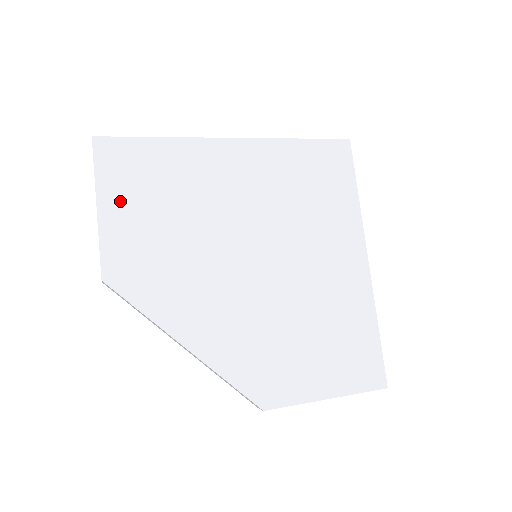
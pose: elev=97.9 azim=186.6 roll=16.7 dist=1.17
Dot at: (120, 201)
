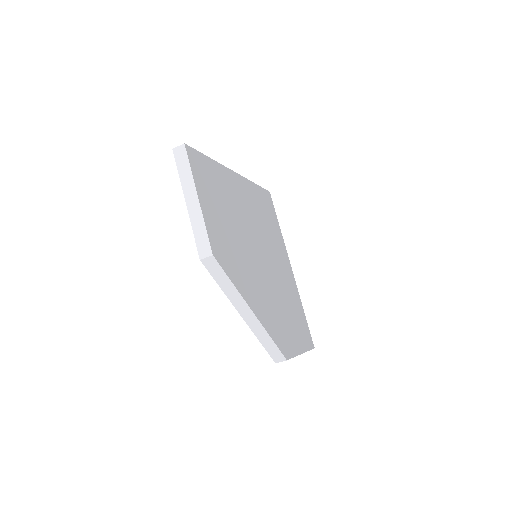
Dot at: (206, 197)
